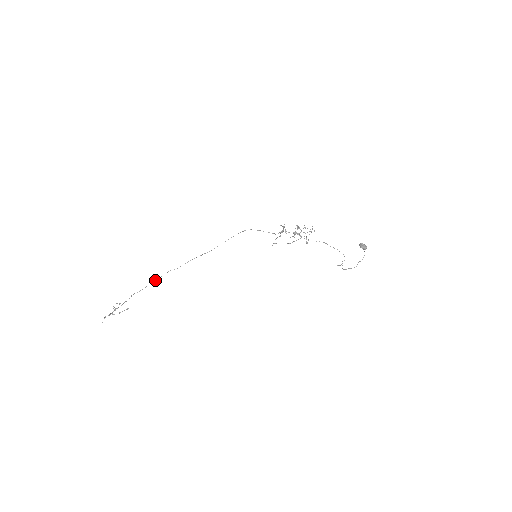
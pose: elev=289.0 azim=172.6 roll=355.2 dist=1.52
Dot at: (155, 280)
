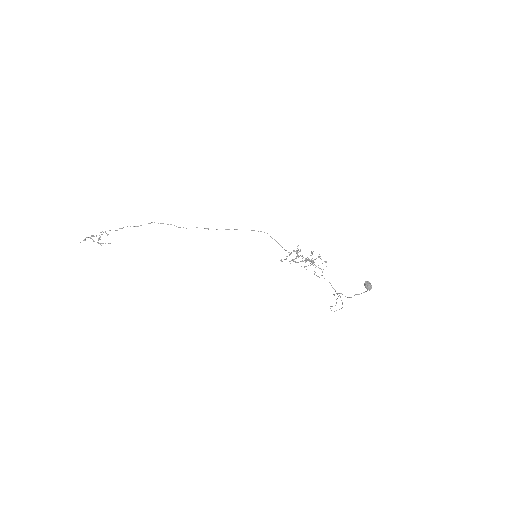
Dot at: (154, 222)
